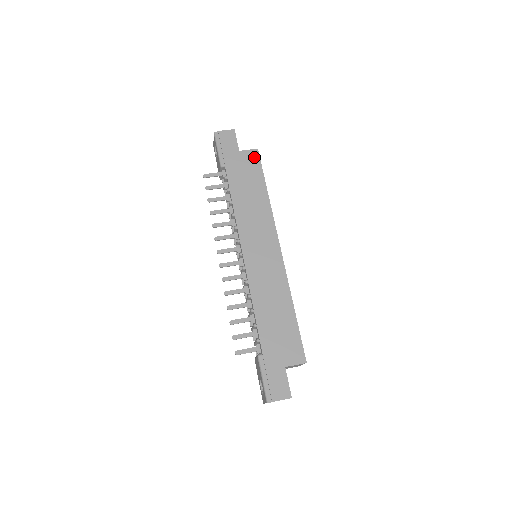
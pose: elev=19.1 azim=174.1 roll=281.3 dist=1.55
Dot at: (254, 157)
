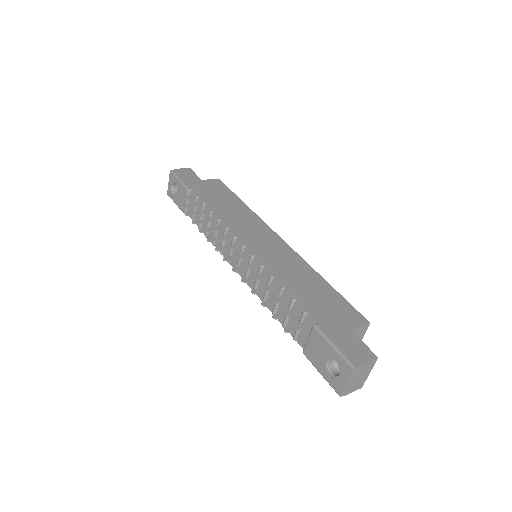
Dot at: (218, 183)
